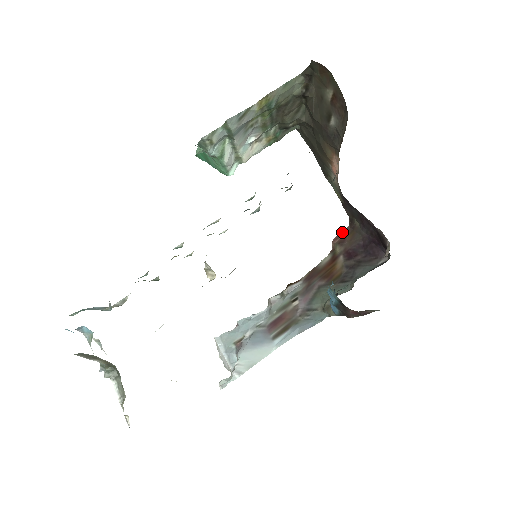
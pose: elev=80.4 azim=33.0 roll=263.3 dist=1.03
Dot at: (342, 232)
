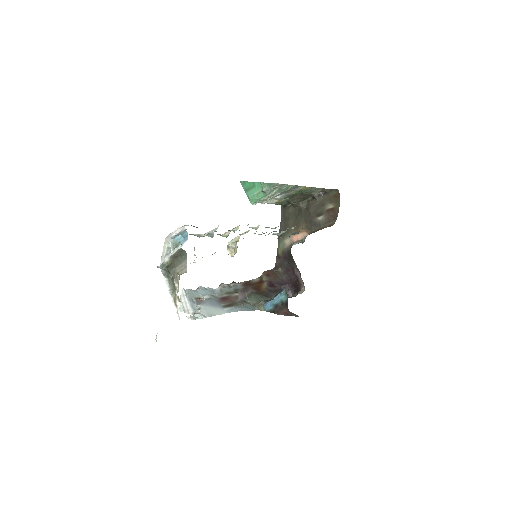
Dot at: (269, 270)
